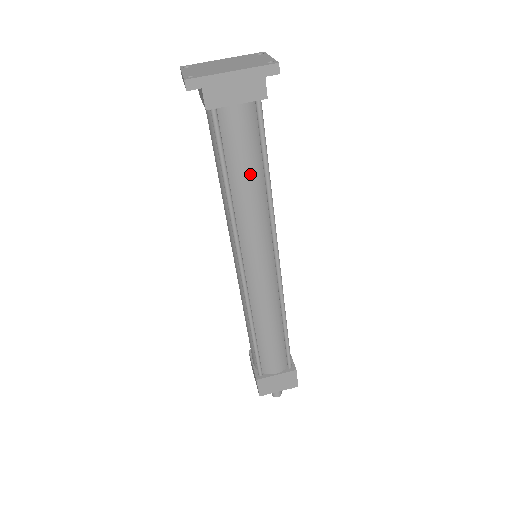
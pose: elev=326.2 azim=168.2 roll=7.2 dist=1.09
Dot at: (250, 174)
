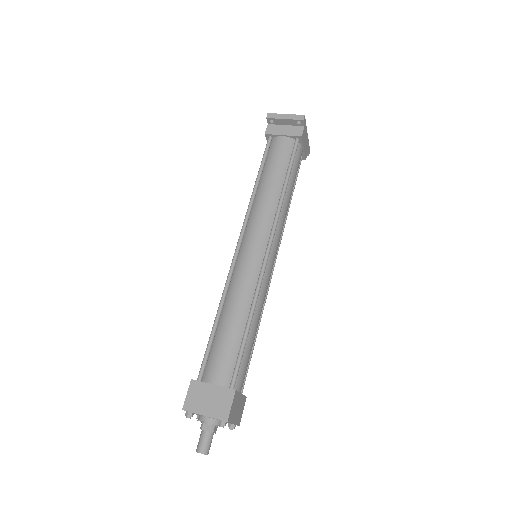
Dot at: occluded
